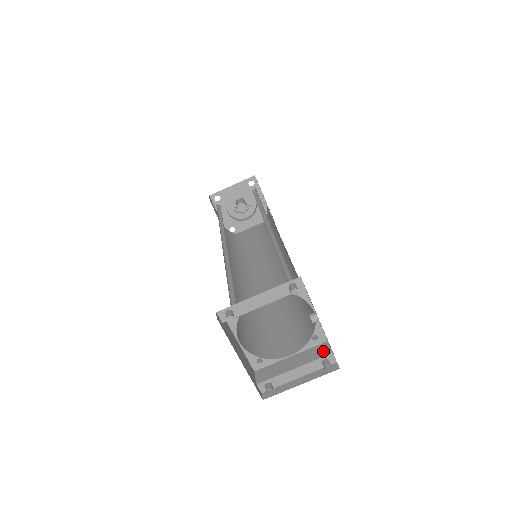
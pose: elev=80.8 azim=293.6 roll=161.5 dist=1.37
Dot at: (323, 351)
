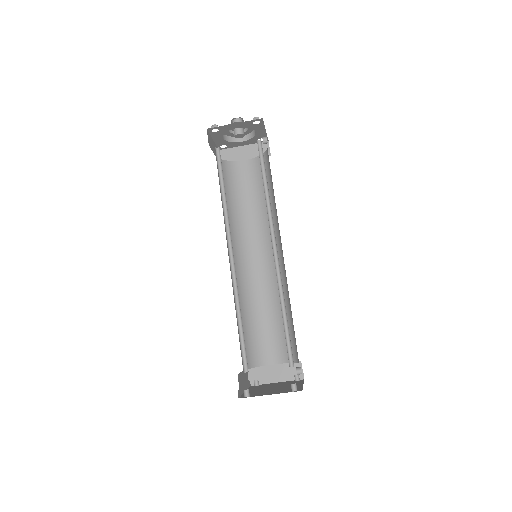
Dot at: occluded
